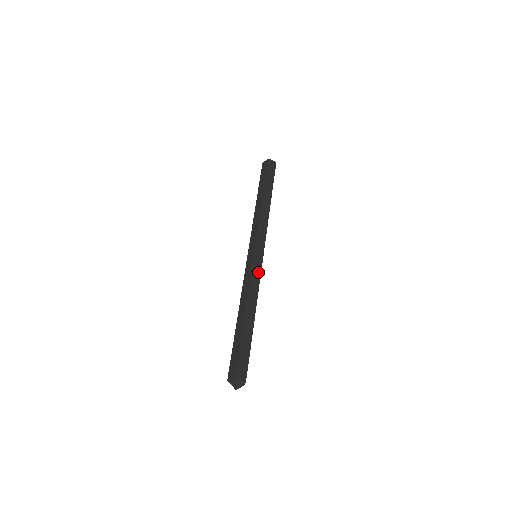
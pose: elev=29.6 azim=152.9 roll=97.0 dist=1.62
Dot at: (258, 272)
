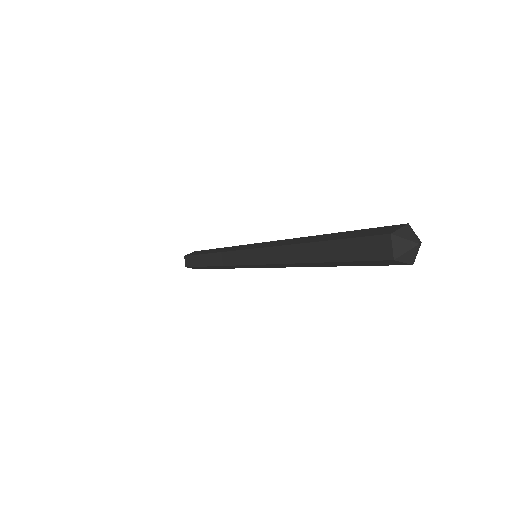
Dot at: (270, 243)
